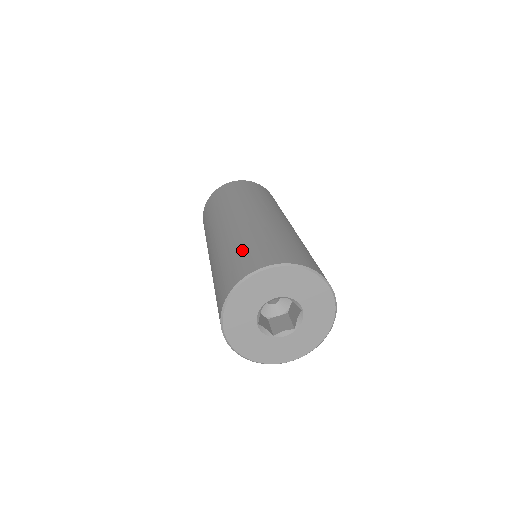
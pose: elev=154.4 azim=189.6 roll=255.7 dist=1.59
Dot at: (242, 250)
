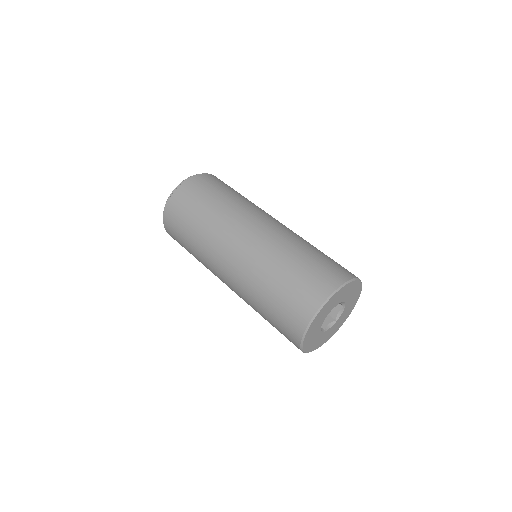
Dot at: (298, 270)
